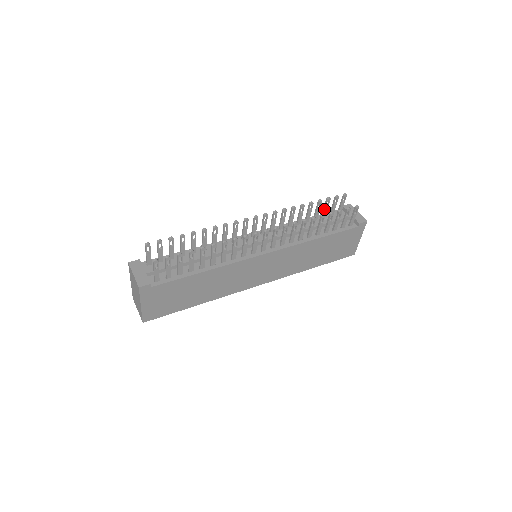
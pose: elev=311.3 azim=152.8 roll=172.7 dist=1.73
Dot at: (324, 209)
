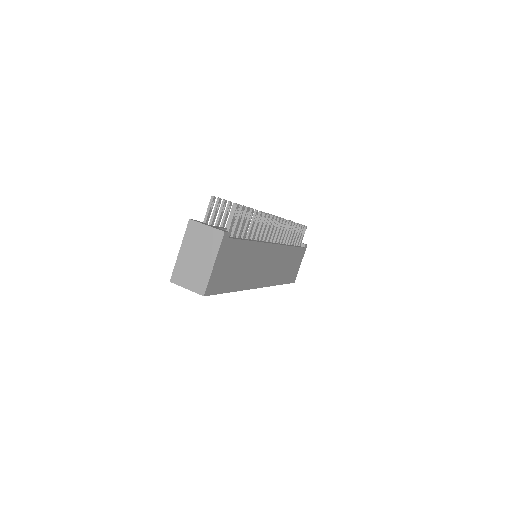
Dot at: occluded
